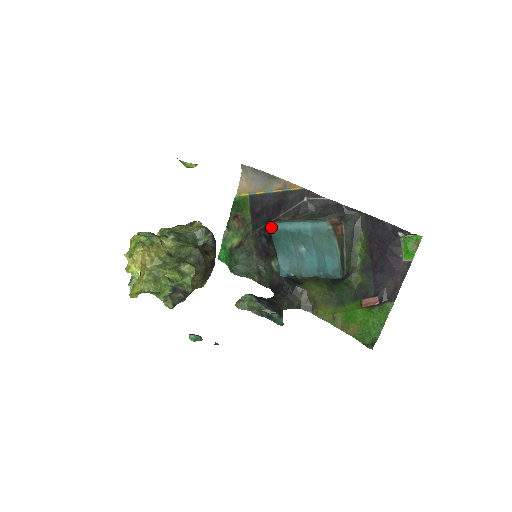
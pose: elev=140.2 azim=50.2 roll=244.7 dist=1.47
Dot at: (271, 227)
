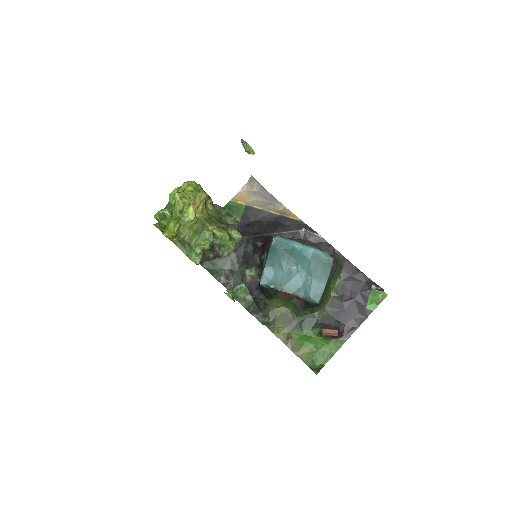
Dot at: (274, 238)
